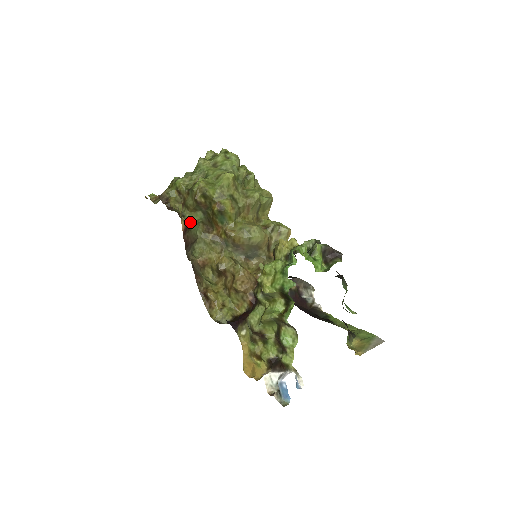
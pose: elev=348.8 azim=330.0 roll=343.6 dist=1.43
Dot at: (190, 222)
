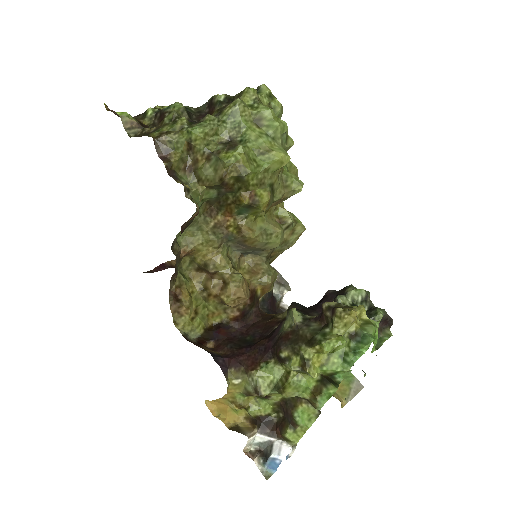
Dot at: (195, 201)
